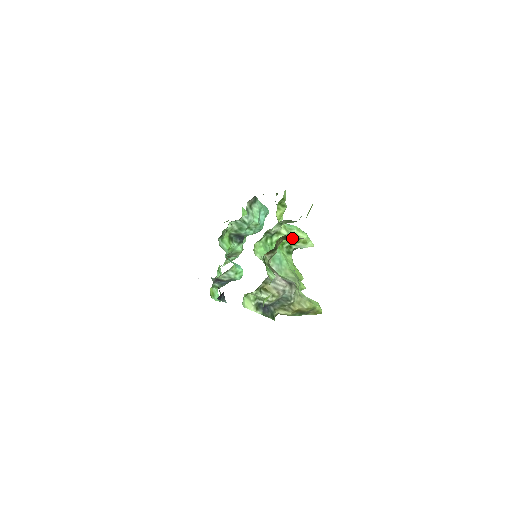
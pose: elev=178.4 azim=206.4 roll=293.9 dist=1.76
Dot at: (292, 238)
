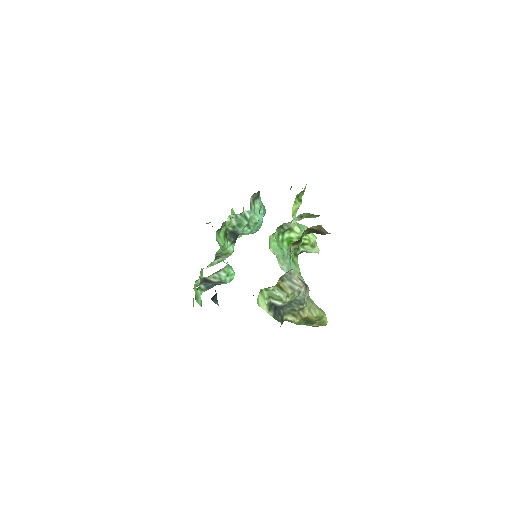
Dot at: occluded
